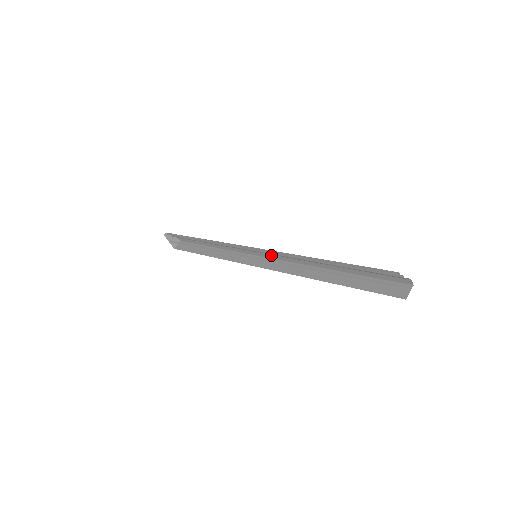
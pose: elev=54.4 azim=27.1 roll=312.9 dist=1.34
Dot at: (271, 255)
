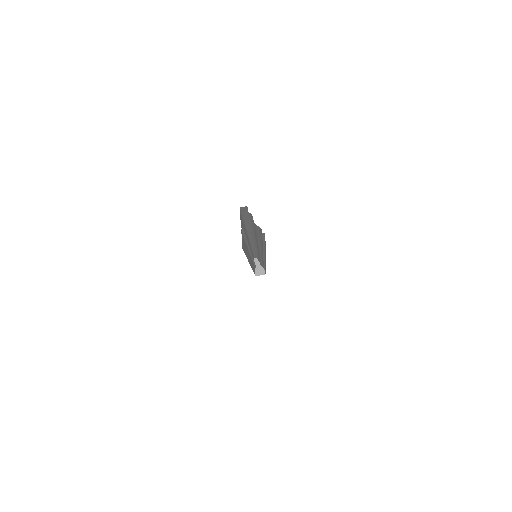
Dot at: (263, 257)
